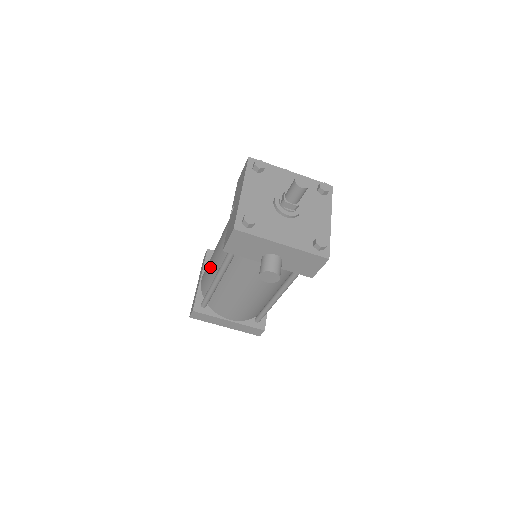
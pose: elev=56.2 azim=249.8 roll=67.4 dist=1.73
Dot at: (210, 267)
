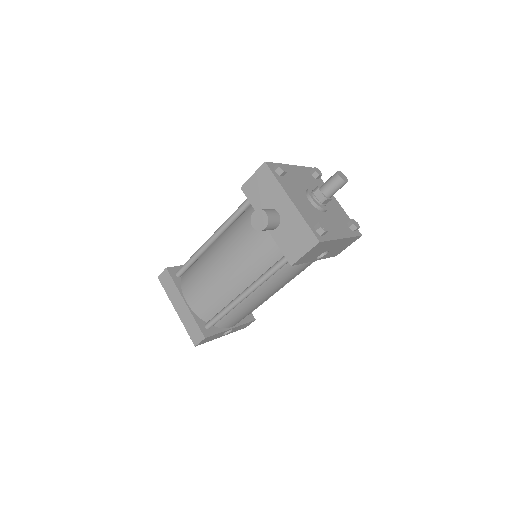
Dot at: occluded
